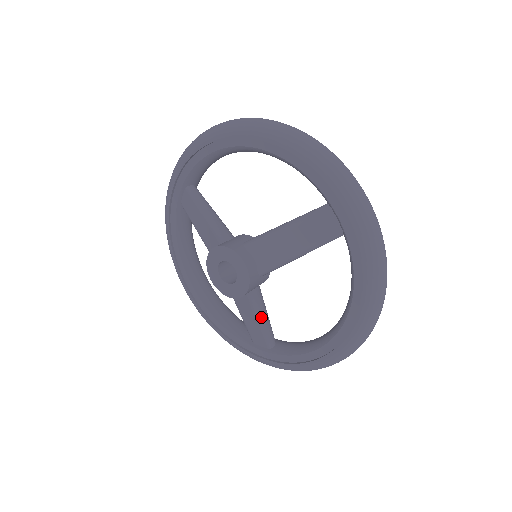
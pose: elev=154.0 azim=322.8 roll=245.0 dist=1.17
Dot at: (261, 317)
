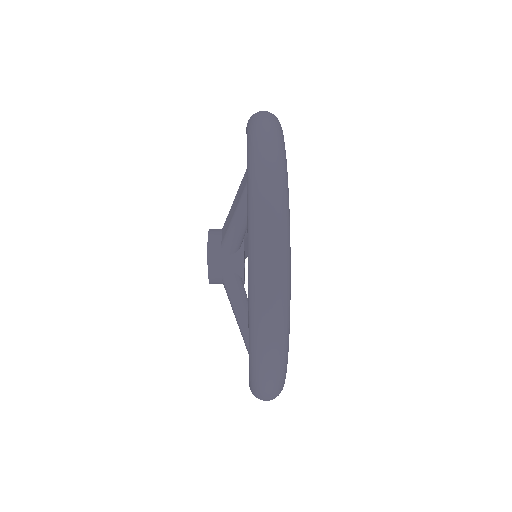
Dot at: (238, 314)
